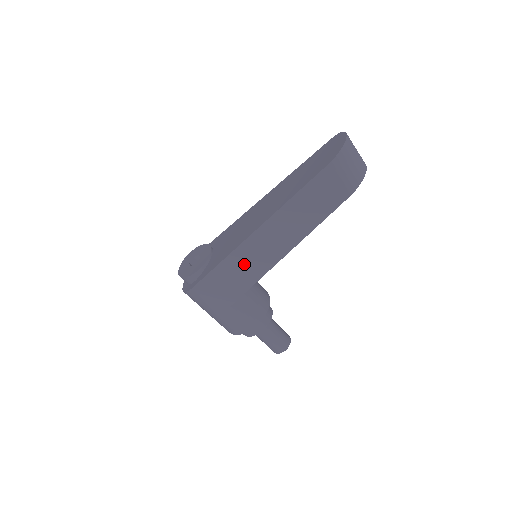
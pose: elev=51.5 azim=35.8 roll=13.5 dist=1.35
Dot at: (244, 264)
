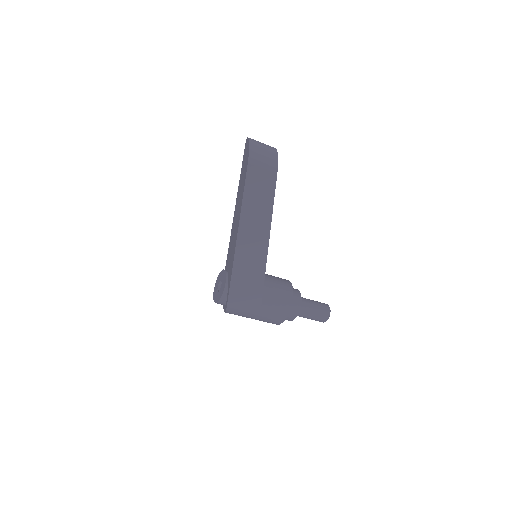
Dot at: (247, 265)
